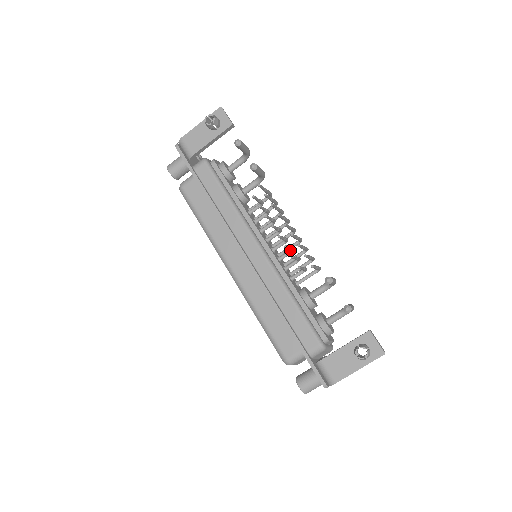
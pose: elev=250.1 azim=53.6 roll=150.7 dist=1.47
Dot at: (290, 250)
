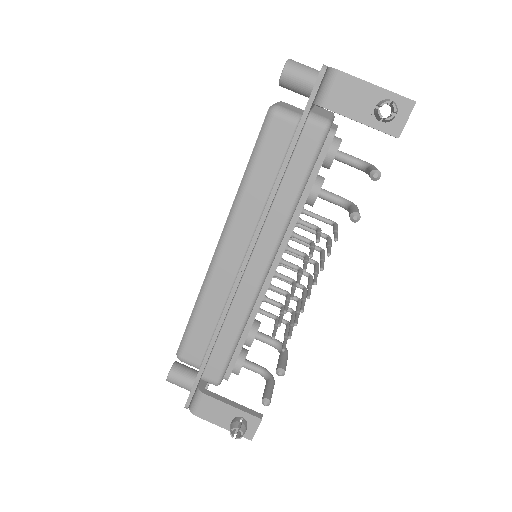
Dot at: (286, 302)
